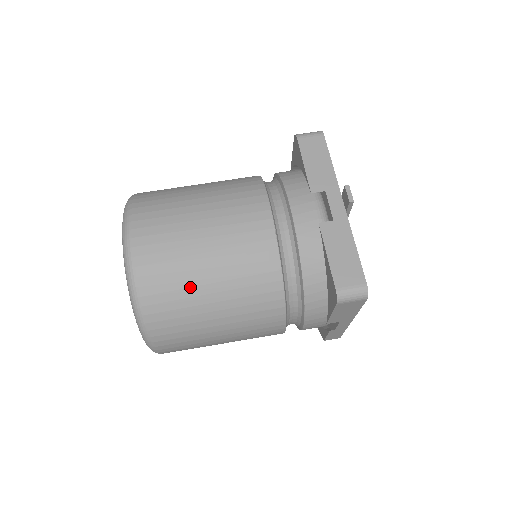
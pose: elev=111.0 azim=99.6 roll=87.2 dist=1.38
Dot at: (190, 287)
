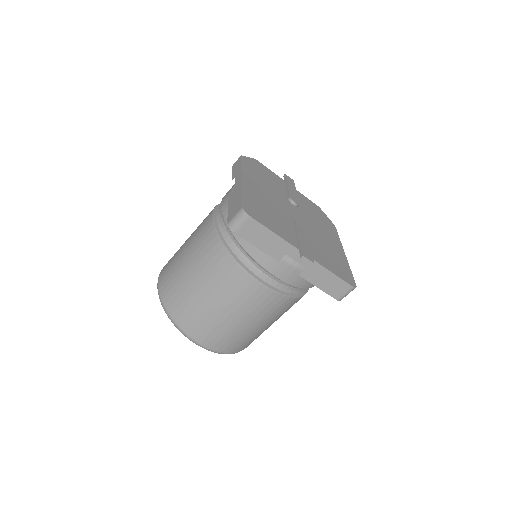
Dot at: (255, 335)
